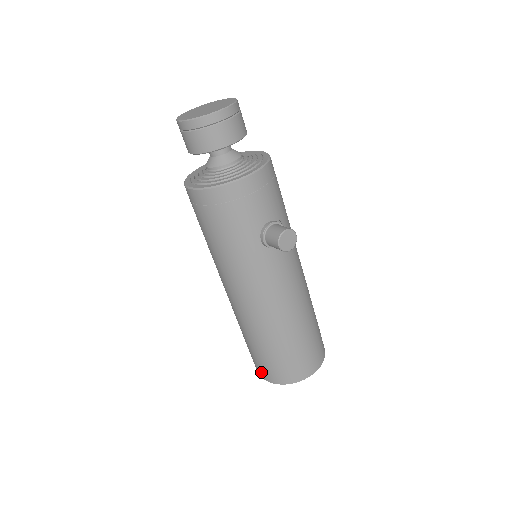
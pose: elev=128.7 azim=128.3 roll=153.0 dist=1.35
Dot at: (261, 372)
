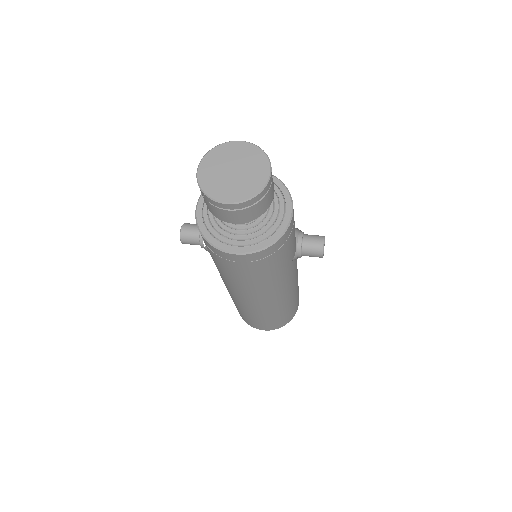
Dot at: (264, 328)
